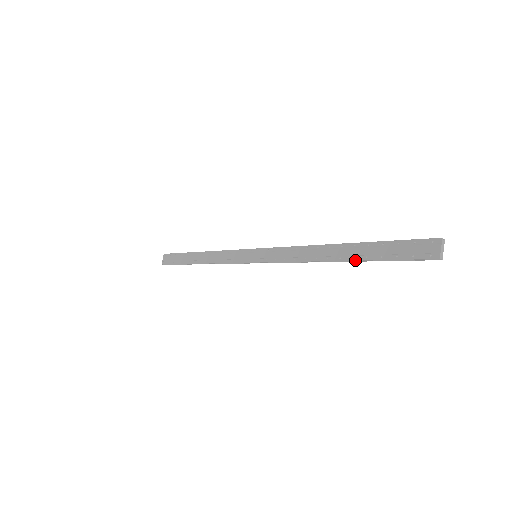
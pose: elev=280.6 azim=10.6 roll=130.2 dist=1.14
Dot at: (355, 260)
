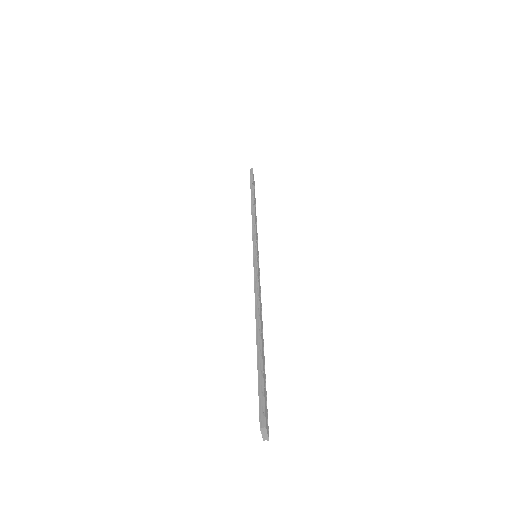
Dot at: occluded
